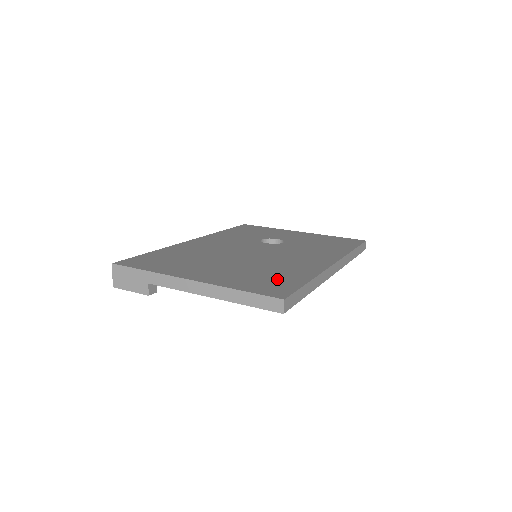
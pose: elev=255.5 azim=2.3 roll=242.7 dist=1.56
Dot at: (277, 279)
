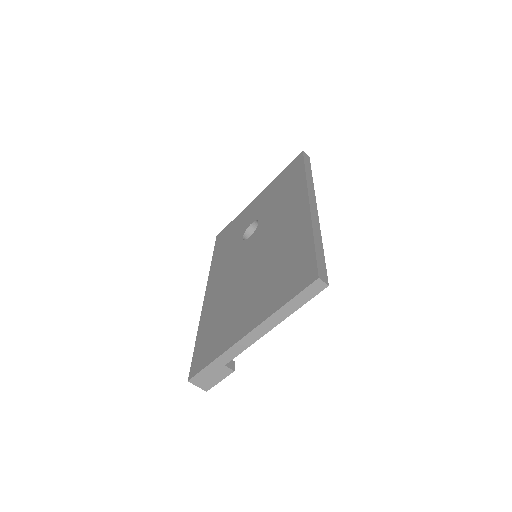
Dot at: (294, 264)
